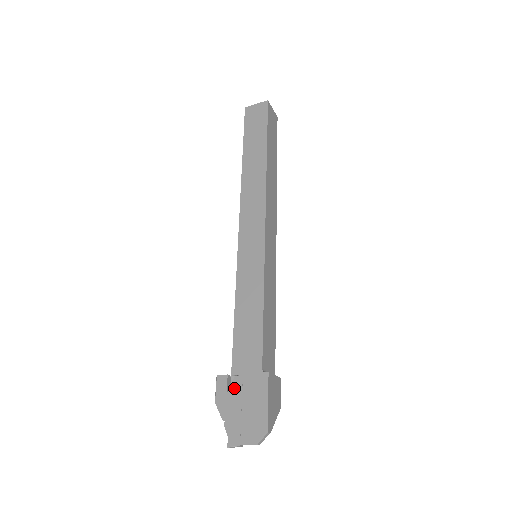
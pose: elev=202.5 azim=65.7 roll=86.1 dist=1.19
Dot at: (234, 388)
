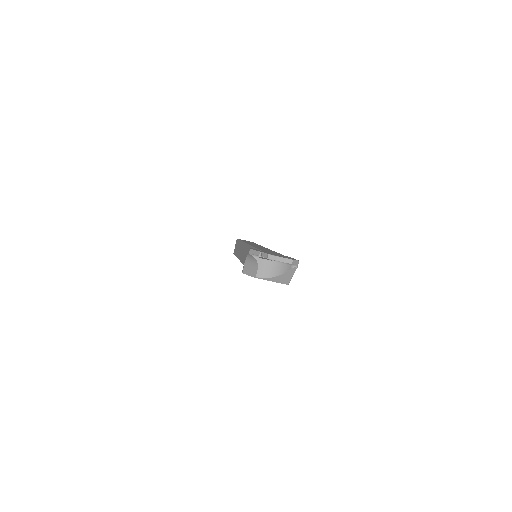
Dot at: (265, 251)
